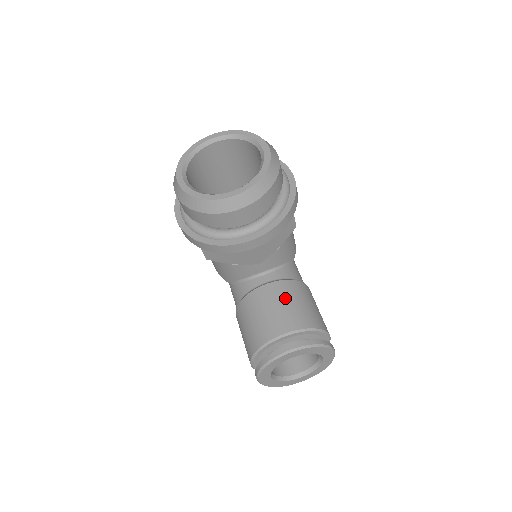
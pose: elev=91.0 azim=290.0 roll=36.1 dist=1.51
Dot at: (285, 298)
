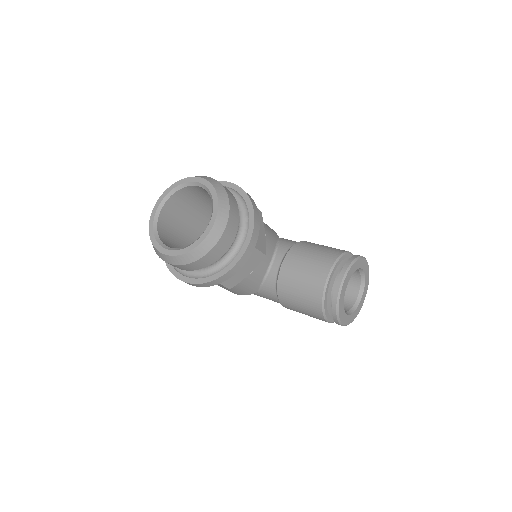
Dot at: (302, 259)
